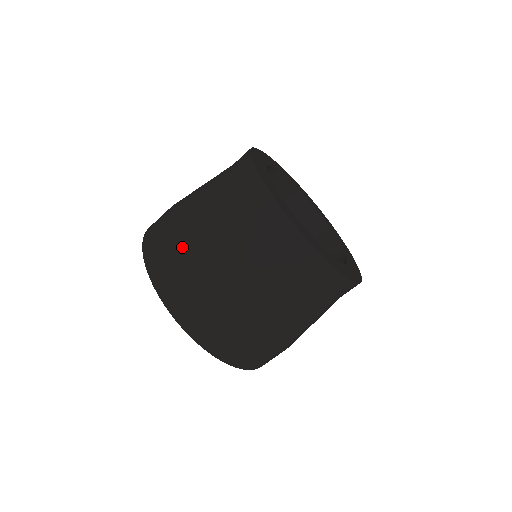
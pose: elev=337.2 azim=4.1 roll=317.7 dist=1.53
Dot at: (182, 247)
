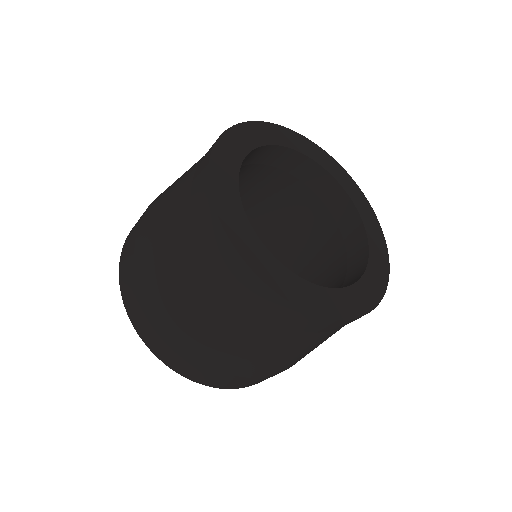
Dot at: occluded
